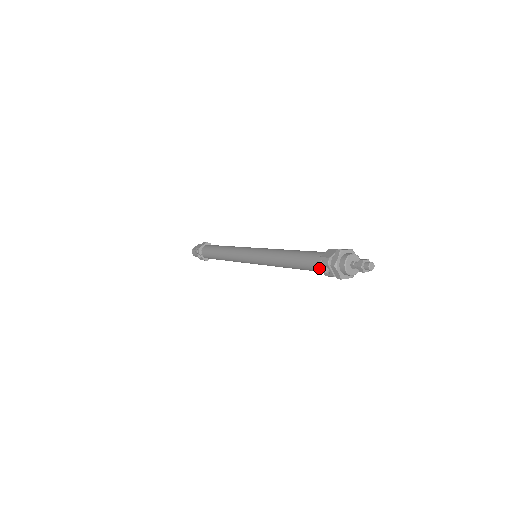
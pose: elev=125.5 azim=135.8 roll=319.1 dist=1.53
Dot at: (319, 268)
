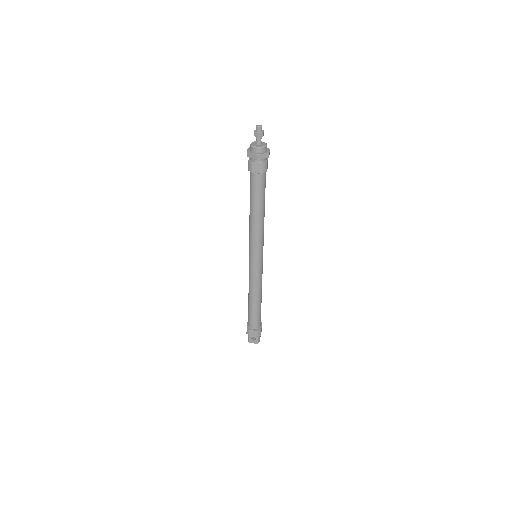
Dot at: (250, 172)
